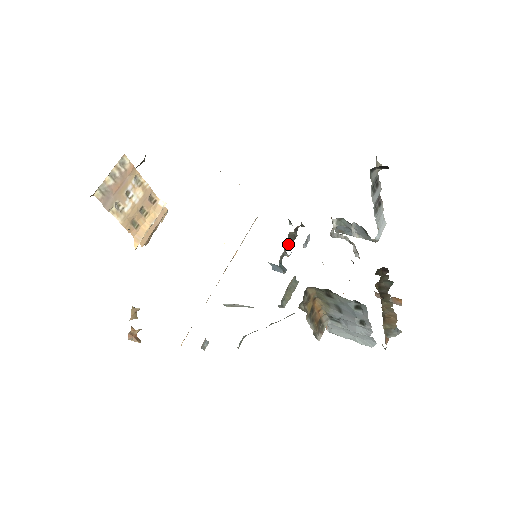
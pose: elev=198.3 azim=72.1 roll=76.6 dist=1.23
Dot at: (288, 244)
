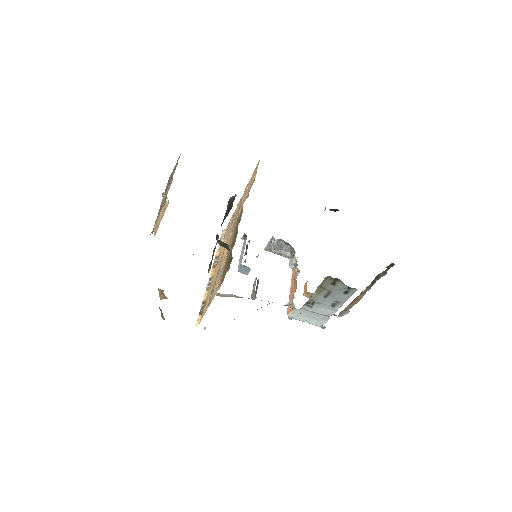
Dot at: (245, 253)
